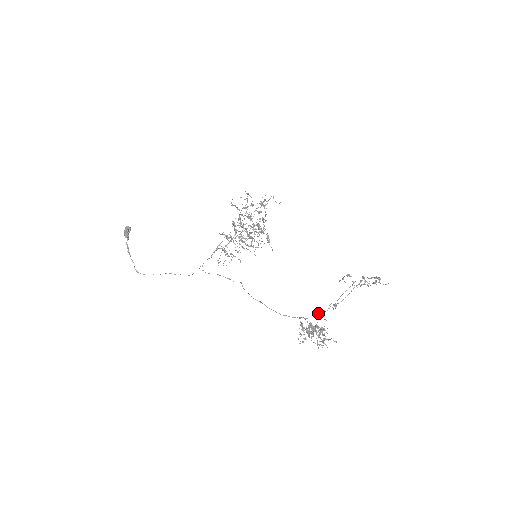
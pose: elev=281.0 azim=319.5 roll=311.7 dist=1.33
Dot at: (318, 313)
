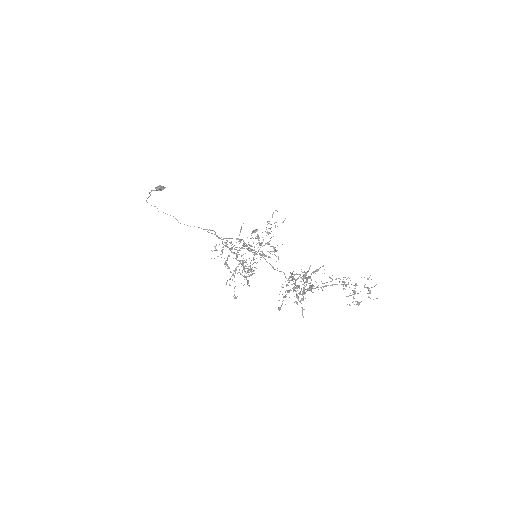
Dot at: occluded
